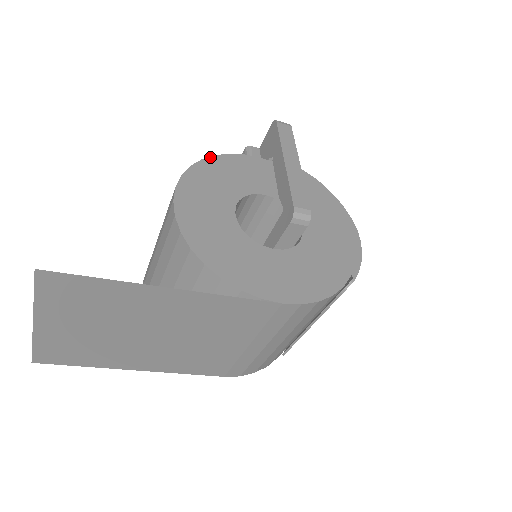
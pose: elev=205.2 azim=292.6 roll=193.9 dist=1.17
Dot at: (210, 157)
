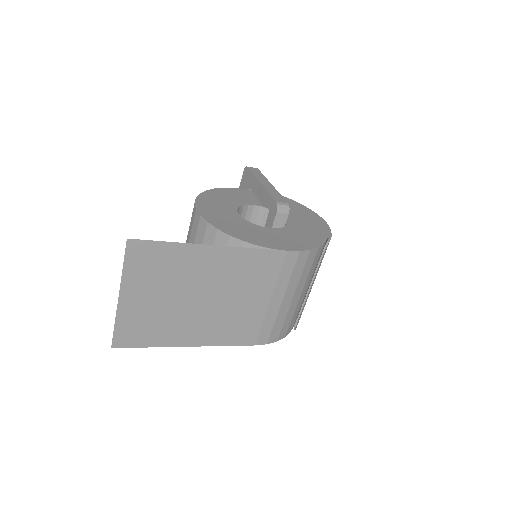
Dot at: (210, 190)
